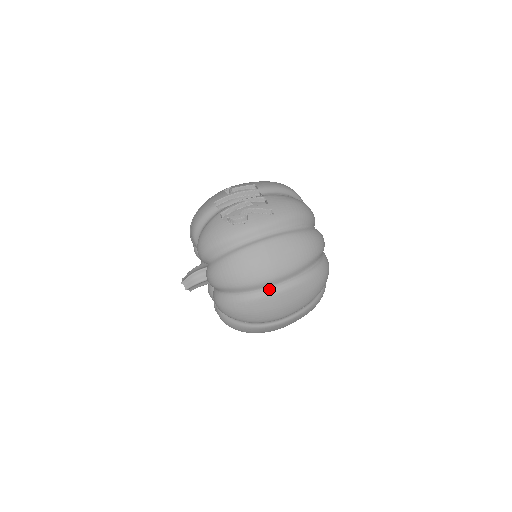
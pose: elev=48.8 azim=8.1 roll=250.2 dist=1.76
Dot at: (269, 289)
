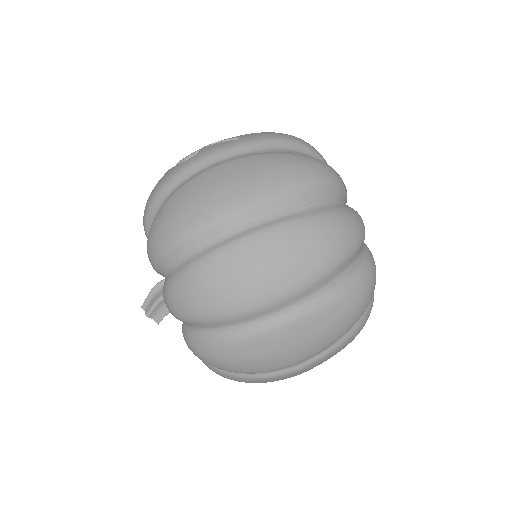
Dot at: (229, 236)
